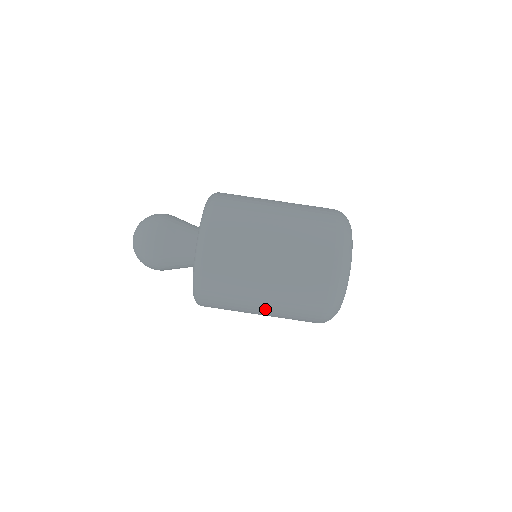
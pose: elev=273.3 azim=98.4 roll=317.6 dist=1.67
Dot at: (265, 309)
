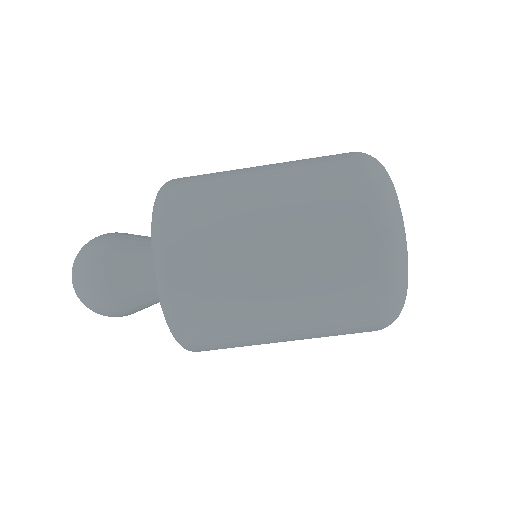
Dot at: occluded
